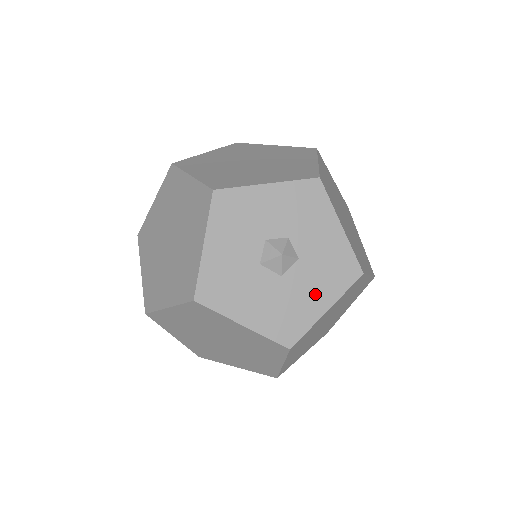
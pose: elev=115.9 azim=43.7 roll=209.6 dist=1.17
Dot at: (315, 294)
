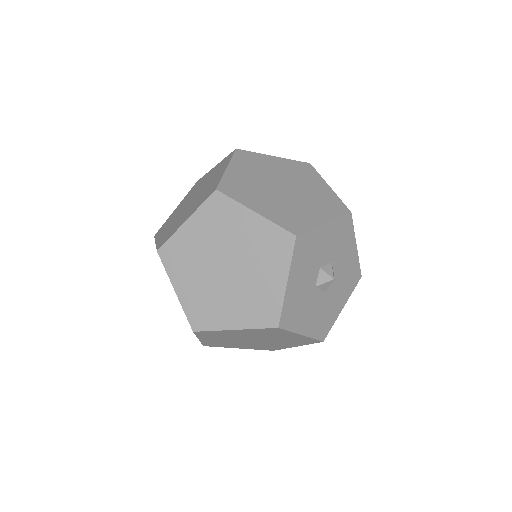
Dot at: (339, 299)
